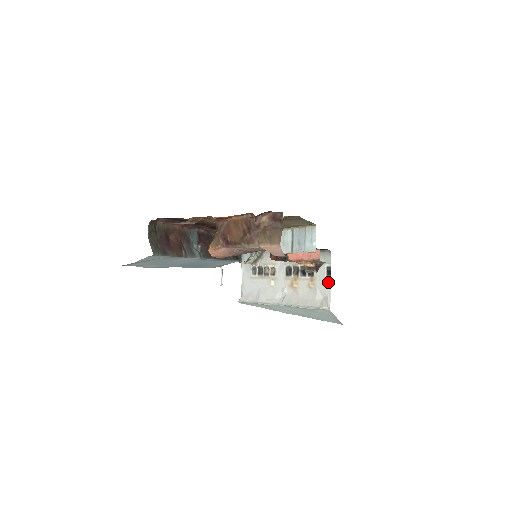
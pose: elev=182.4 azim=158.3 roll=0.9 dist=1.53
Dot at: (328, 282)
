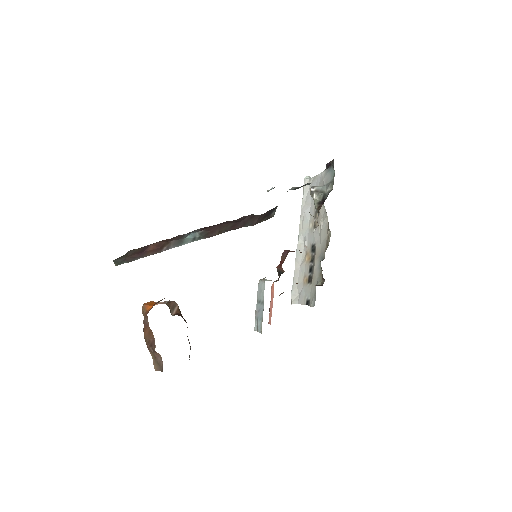
Dot at: (303, 301)
